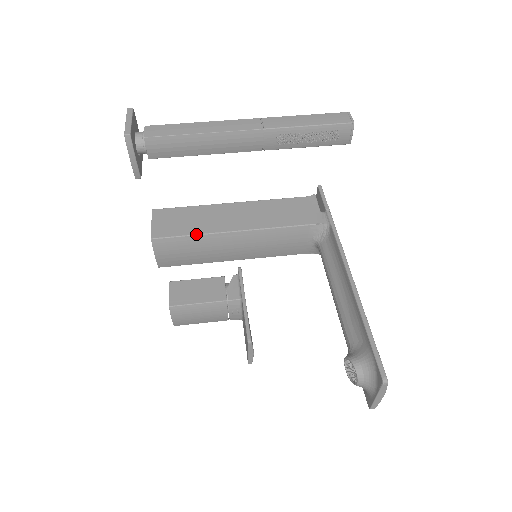
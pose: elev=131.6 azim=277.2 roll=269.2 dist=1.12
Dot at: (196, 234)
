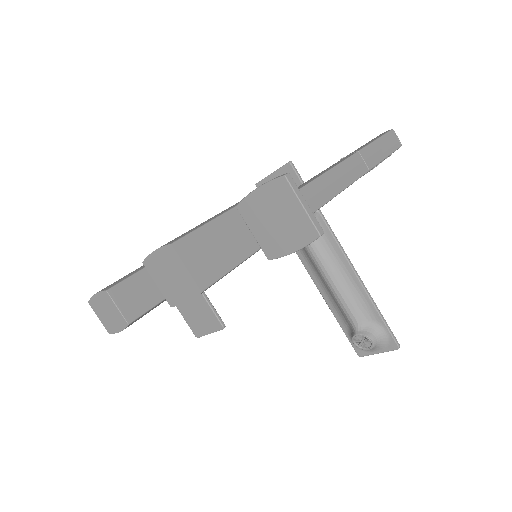
Dot at: (237, 265)
